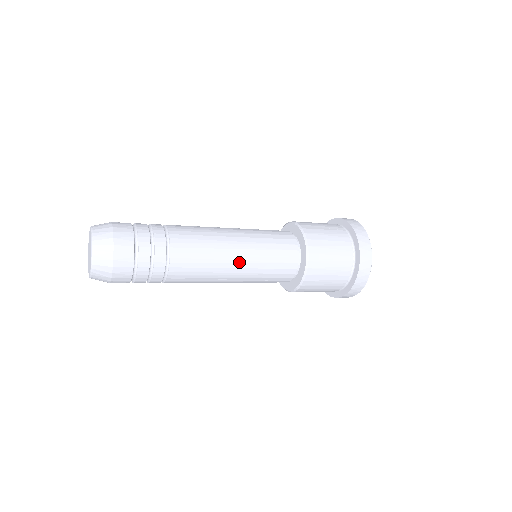
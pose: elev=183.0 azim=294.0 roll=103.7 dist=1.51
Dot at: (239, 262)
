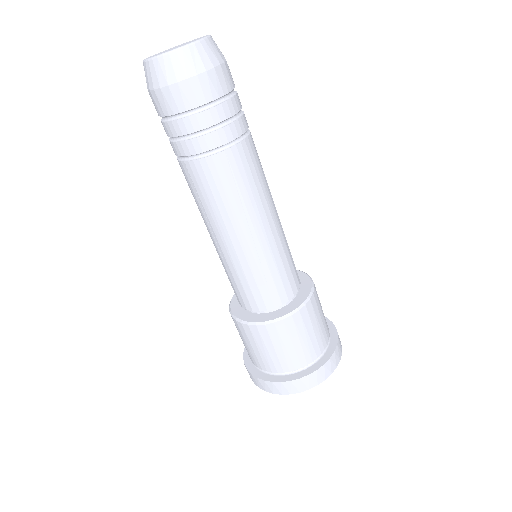
Dot at: (274, 223)
